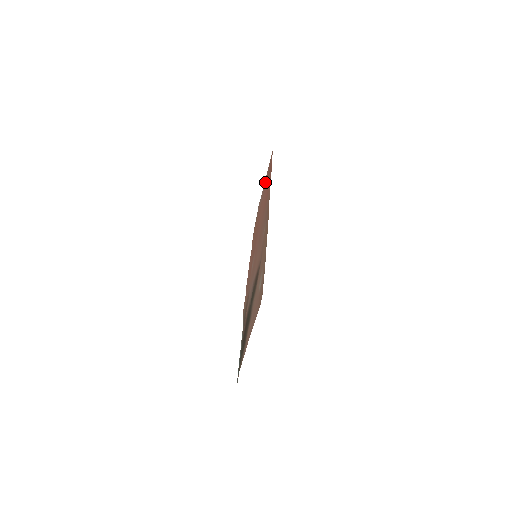
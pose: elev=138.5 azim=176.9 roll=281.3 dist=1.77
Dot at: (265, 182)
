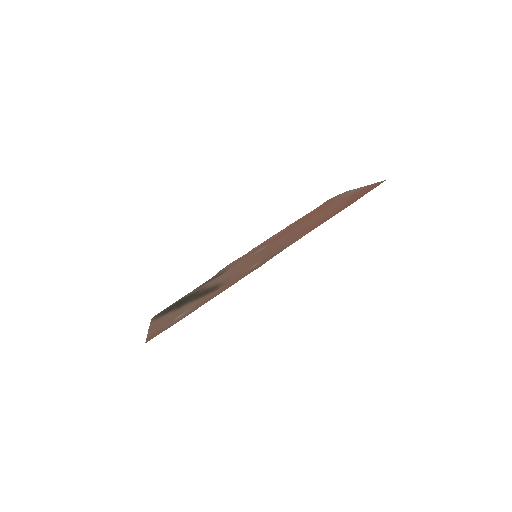
Dot at: (357, 192)
